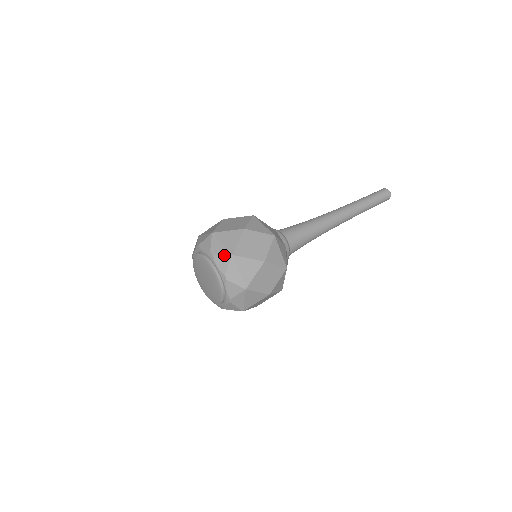
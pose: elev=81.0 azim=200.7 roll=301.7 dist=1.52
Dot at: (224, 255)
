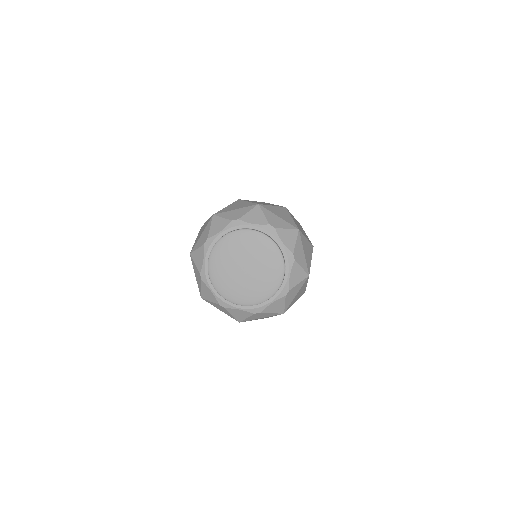
Dot at: (303, 269)
